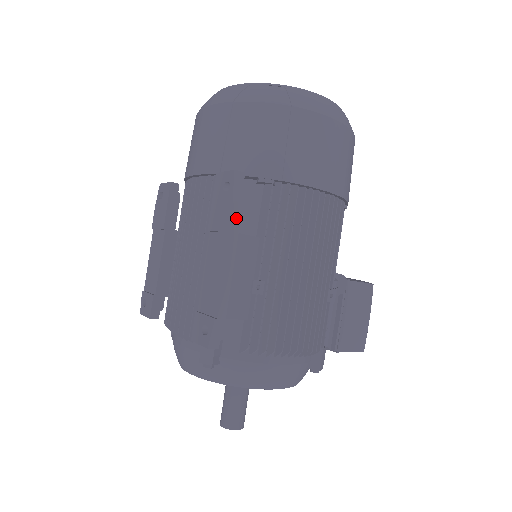
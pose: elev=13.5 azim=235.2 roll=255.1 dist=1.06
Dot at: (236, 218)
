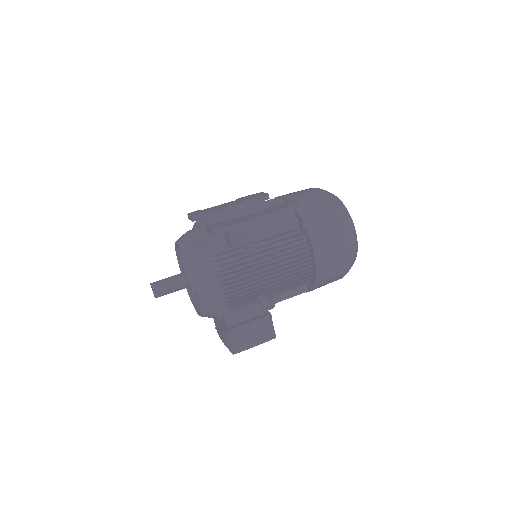
Dot at: (281, 213)
